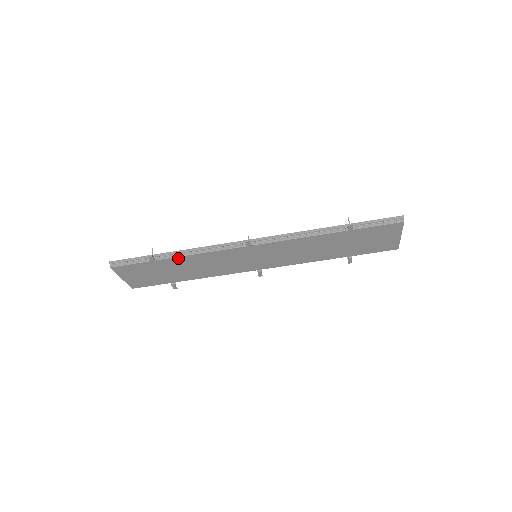
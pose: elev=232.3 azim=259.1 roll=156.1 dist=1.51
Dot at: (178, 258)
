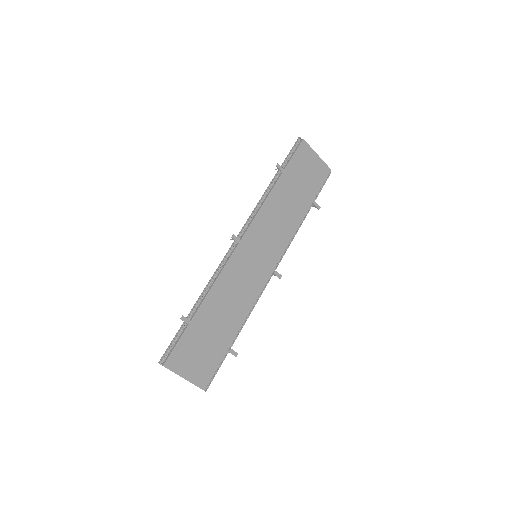
Dot at: (204, 304)
